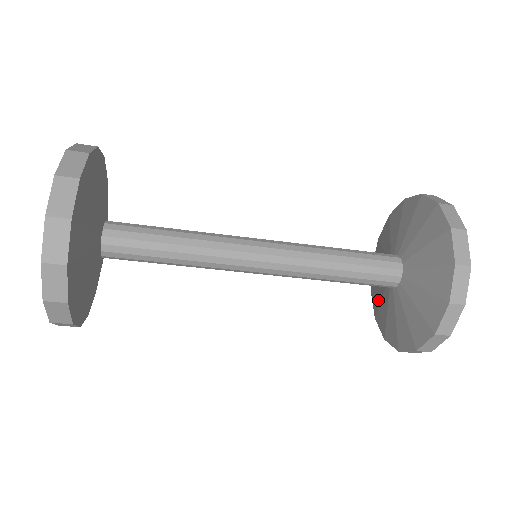
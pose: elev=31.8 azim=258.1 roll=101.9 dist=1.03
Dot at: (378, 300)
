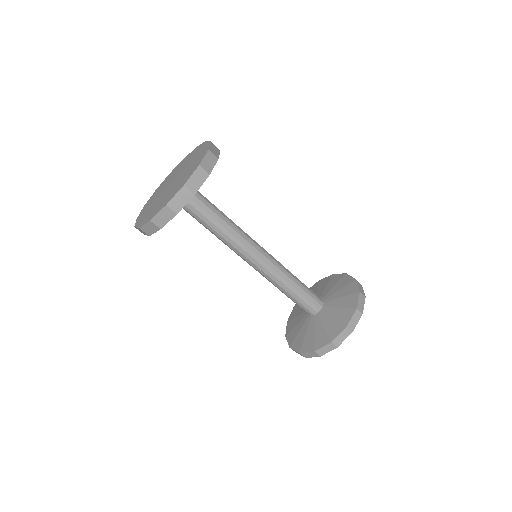
Dot at: (296, 333)
